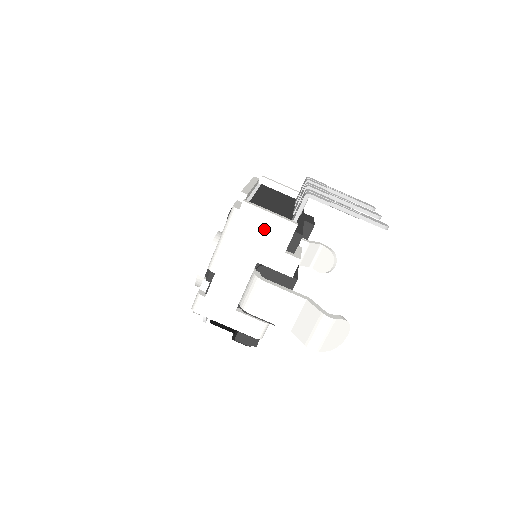
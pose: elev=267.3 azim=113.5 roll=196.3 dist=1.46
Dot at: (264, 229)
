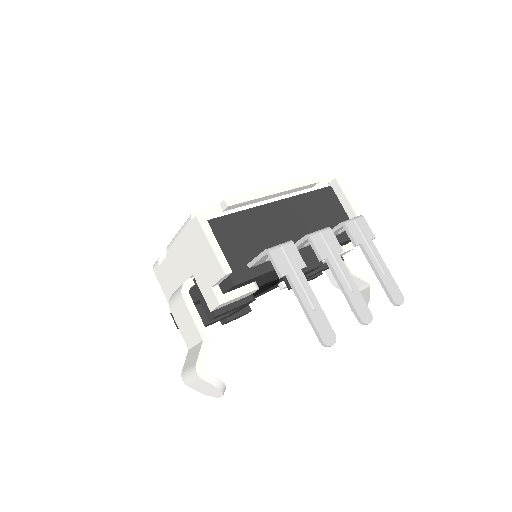
Dot at: (203, 253)
